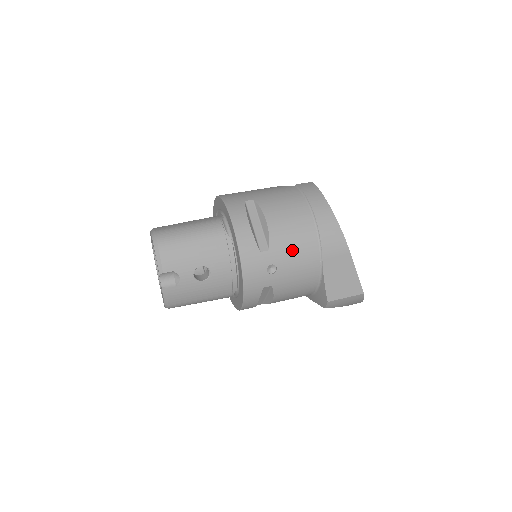
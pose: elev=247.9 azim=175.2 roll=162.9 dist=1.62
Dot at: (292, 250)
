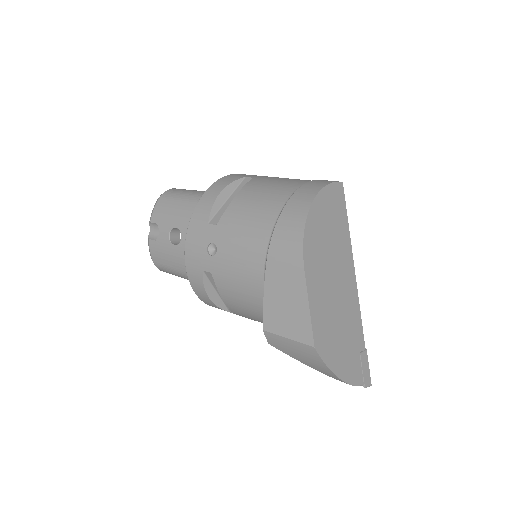
Dot at: (238, 235)
